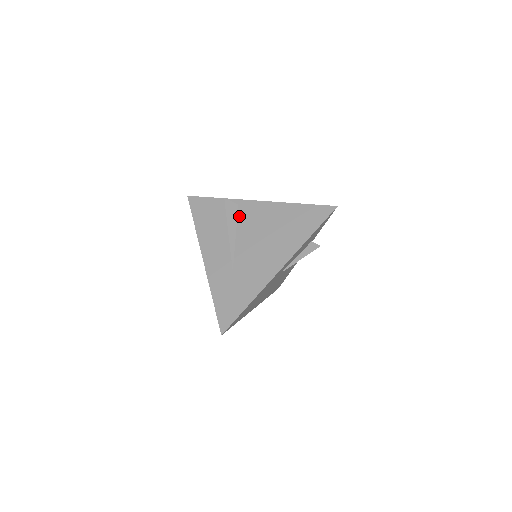
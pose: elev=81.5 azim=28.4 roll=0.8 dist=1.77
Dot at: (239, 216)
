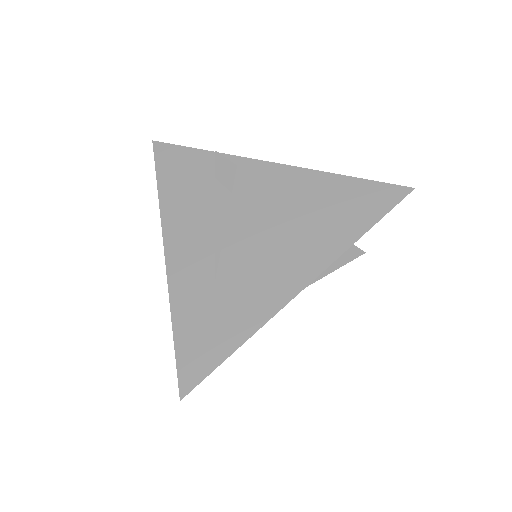
Dot at: (236, 184)
